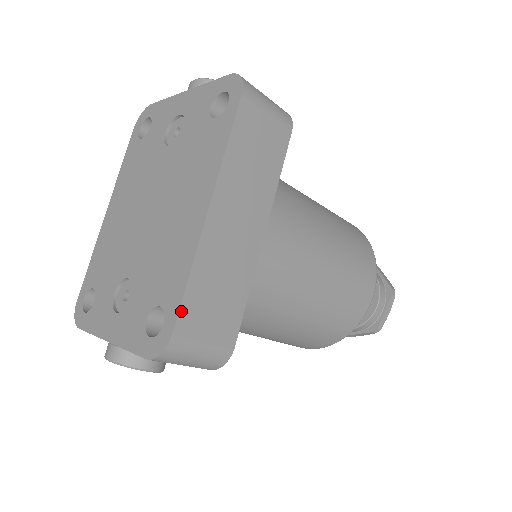
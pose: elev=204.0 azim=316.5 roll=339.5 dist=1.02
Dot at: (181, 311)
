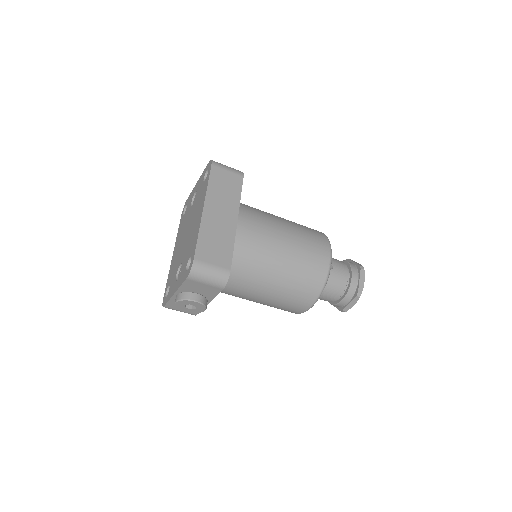
Dot at: (197, 250)
